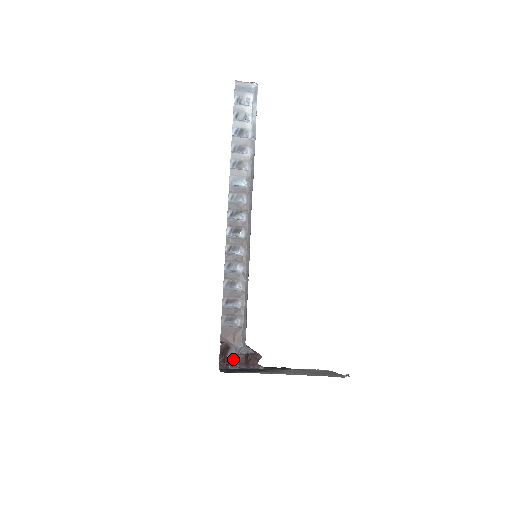
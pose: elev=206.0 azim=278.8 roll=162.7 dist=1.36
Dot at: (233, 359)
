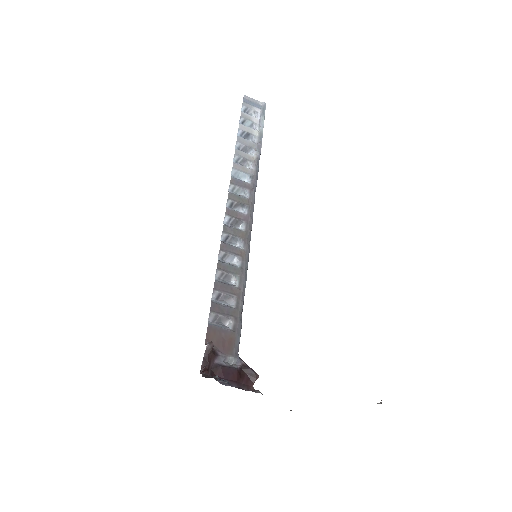
Dot at: (220, 372)
